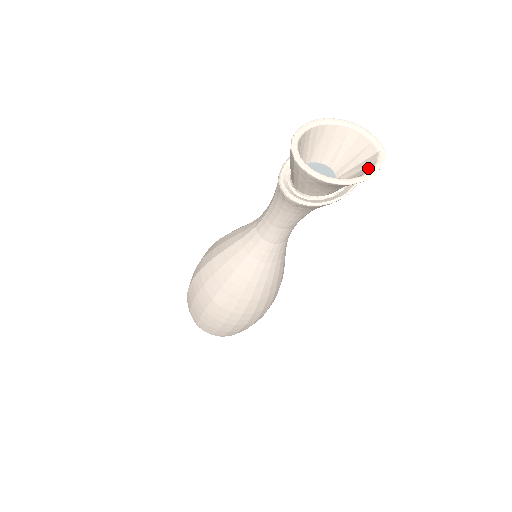
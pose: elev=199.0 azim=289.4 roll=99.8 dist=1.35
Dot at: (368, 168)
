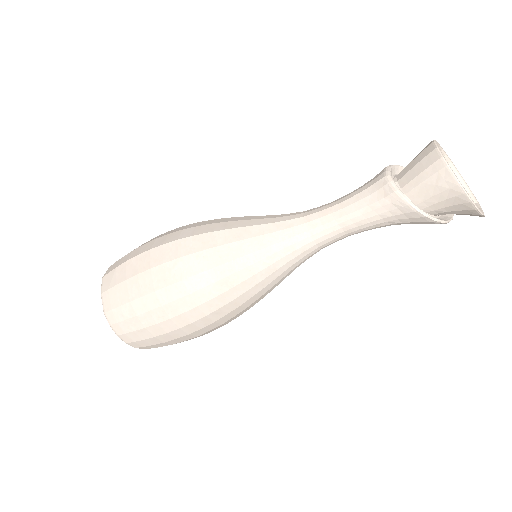
Dot at: occluded
